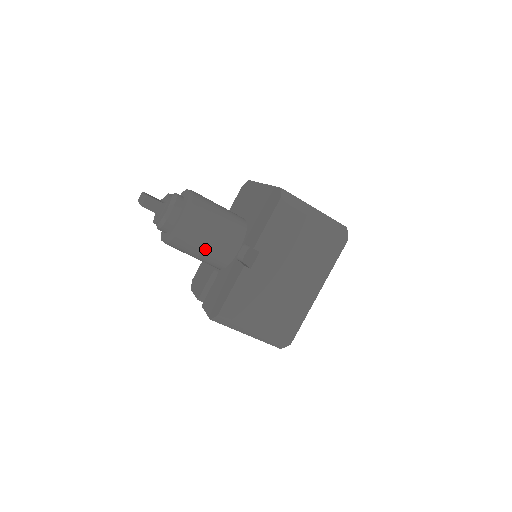
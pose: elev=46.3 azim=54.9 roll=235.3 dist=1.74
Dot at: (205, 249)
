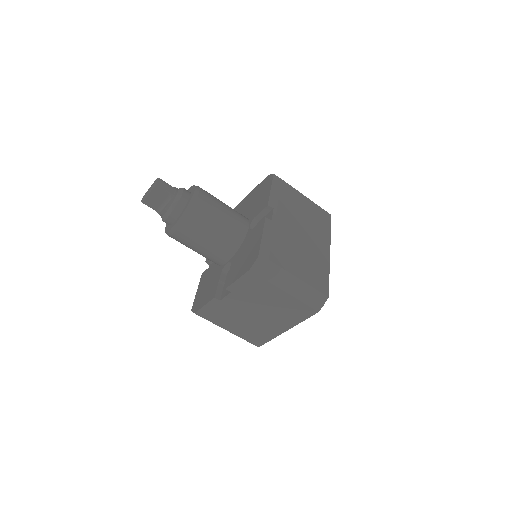
Dot at: (220, 224)
